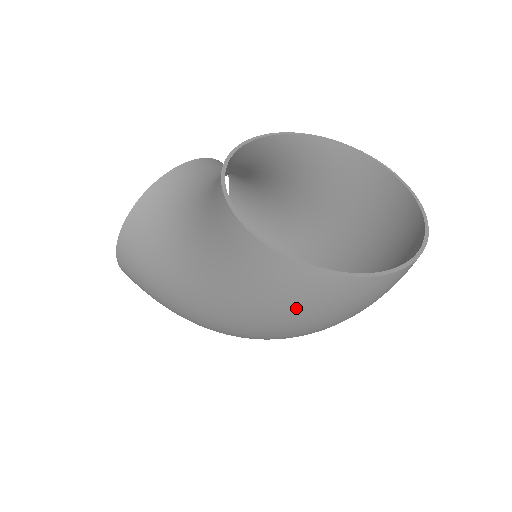
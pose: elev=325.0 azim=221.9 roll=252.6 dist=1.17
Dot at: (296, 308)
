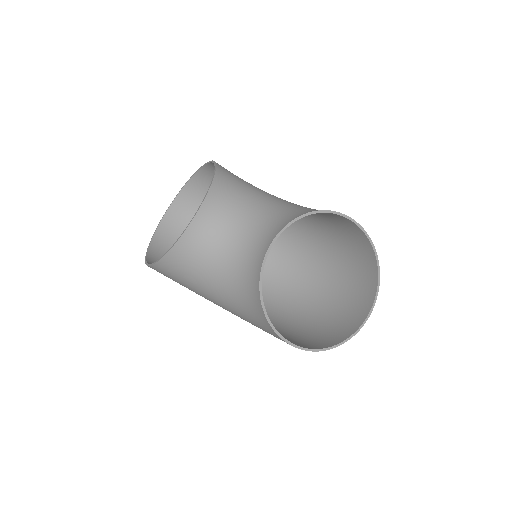
Dot at: occluded
